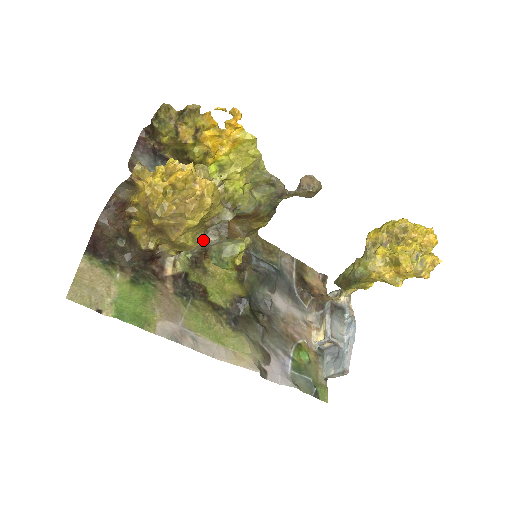
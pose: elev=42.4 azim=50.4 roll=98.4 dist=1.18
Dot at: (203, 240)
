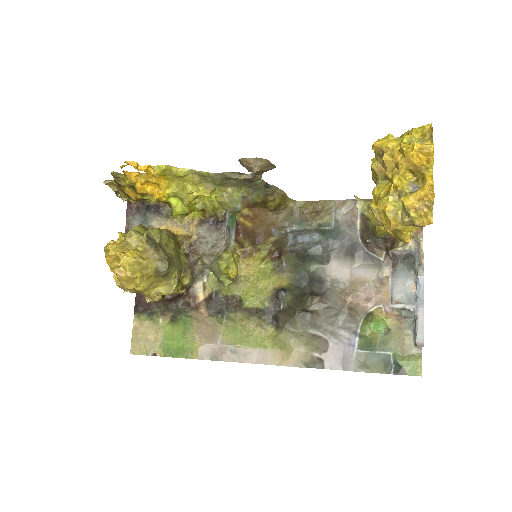
Dot at: (206, 263)
